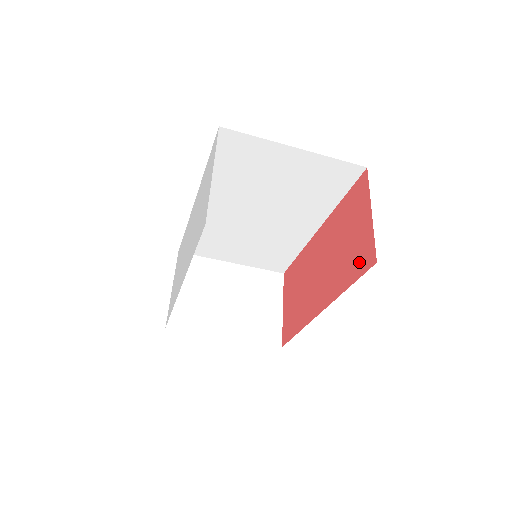
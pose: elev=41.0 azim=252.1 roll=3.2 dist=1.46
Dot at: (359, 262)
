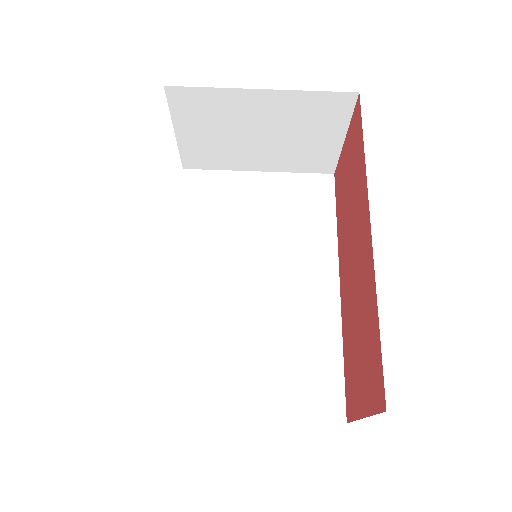
Dot at: (356, 135)
